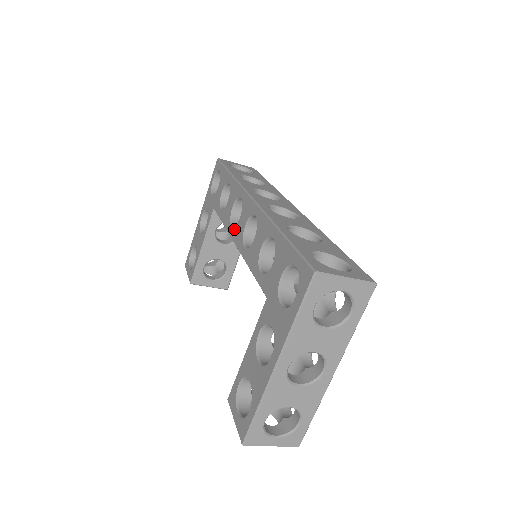
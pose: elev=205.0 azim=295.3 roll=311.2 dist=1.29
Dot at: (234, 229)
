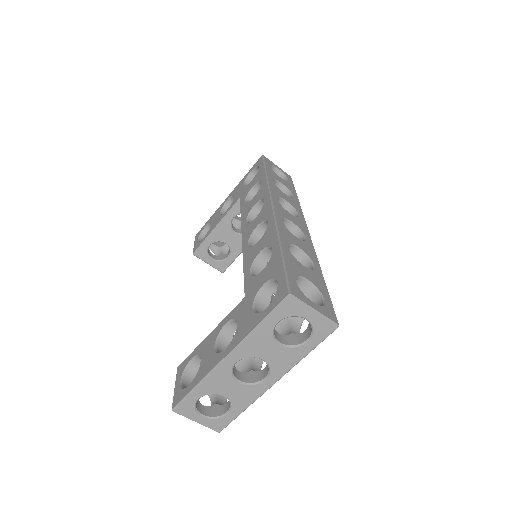
Dot at: (247, 225)
